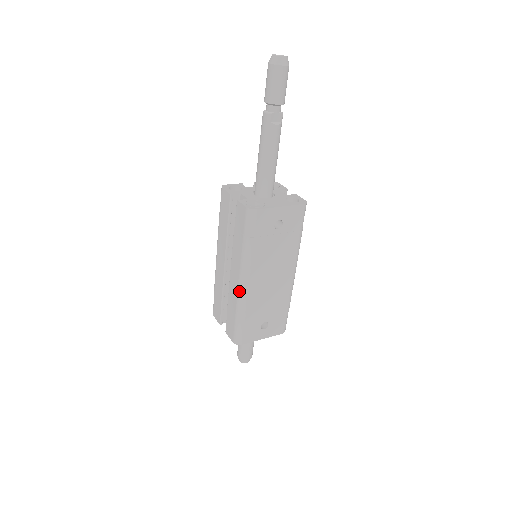
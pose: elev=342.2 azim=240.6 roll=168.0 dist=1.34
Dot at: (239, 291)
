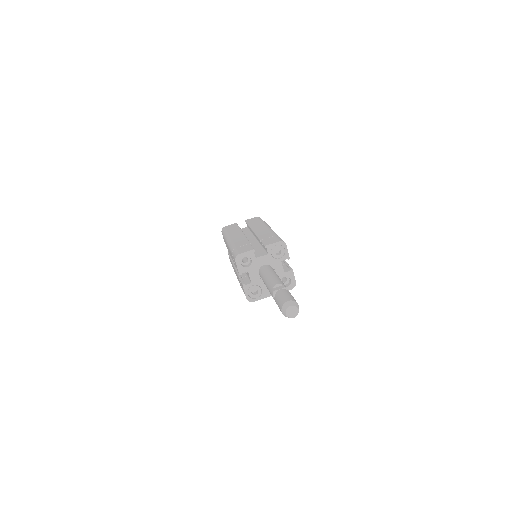
Dot at: occluded
